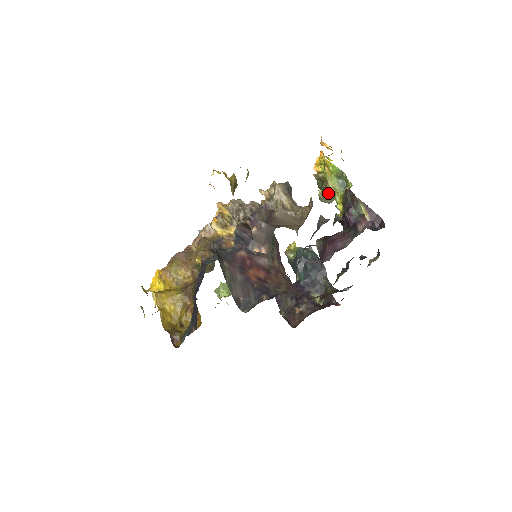
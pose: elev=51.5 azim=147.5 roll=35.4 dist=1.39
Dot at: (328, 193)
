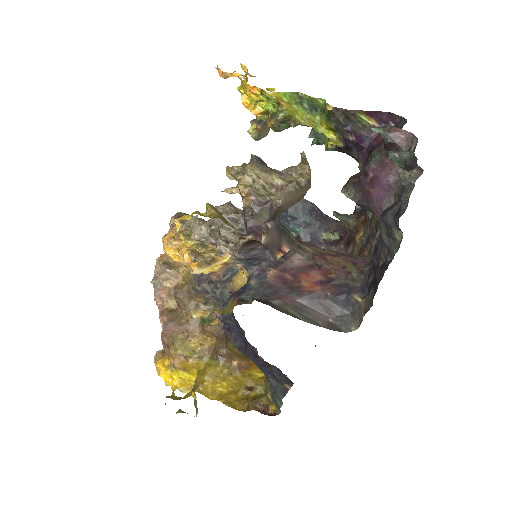
Dot at: (261, 126)
